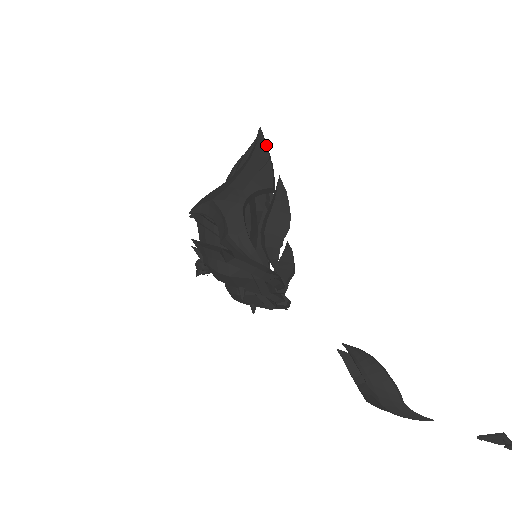
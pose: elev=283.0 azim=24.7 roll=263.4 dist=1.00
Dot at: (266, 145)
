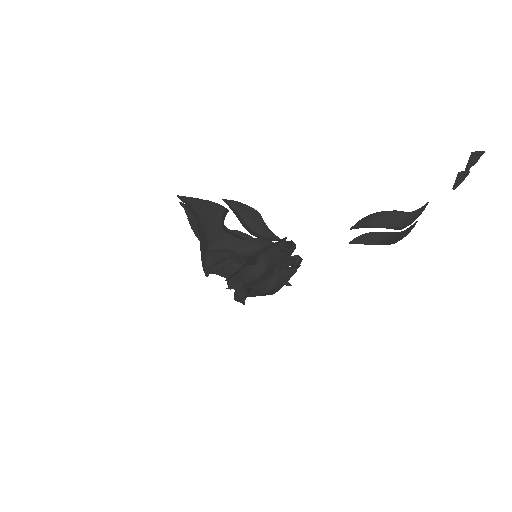
Dot at: (193, 198)
